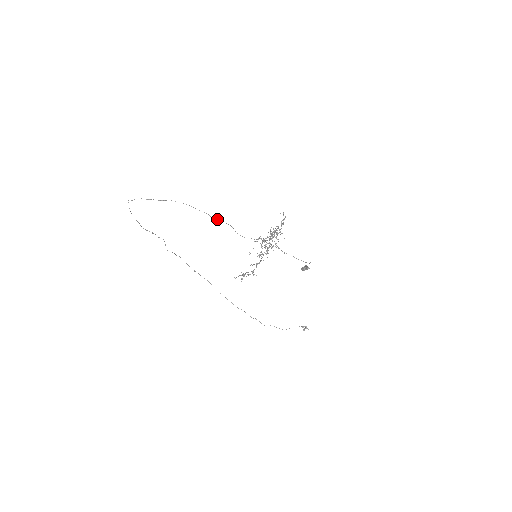
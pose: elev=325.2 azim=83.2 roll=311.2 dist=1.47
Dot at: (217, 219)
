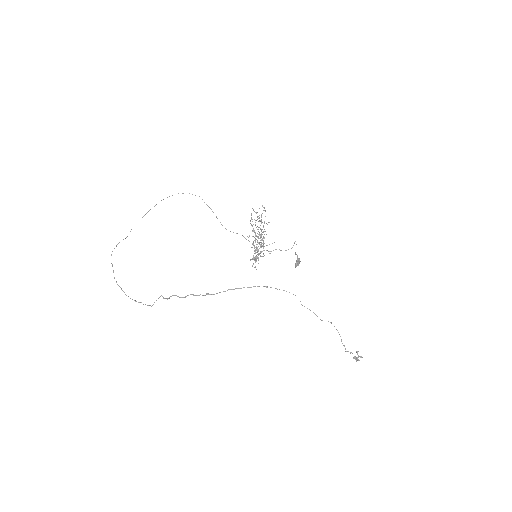
Dot at: occluded
